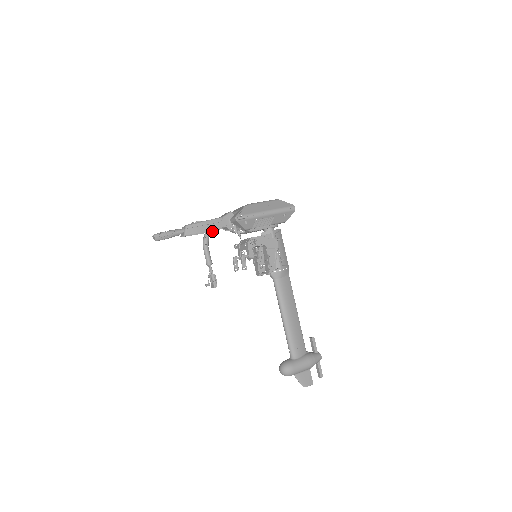
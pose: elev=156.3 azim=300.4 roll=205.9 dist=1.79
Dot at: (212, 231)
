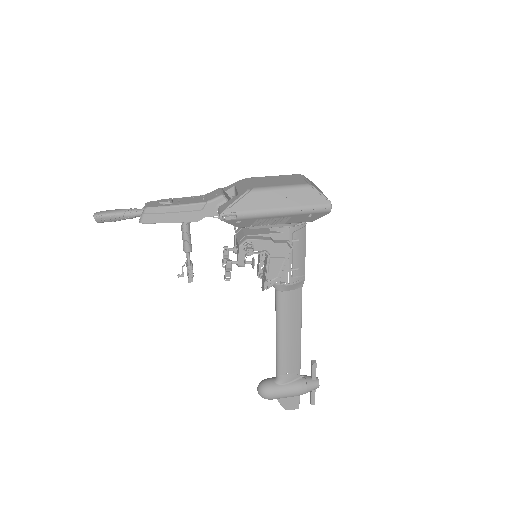
Dot at: occluded
